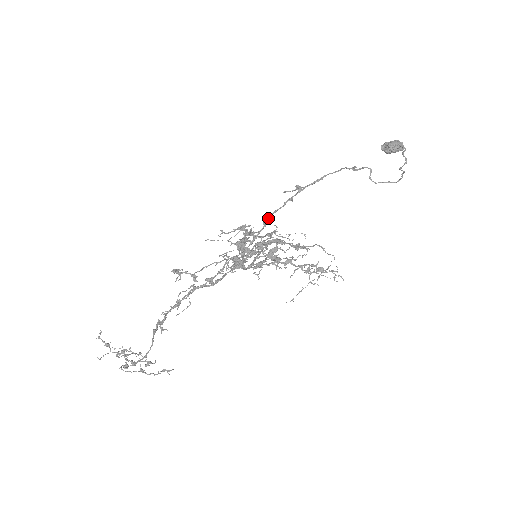
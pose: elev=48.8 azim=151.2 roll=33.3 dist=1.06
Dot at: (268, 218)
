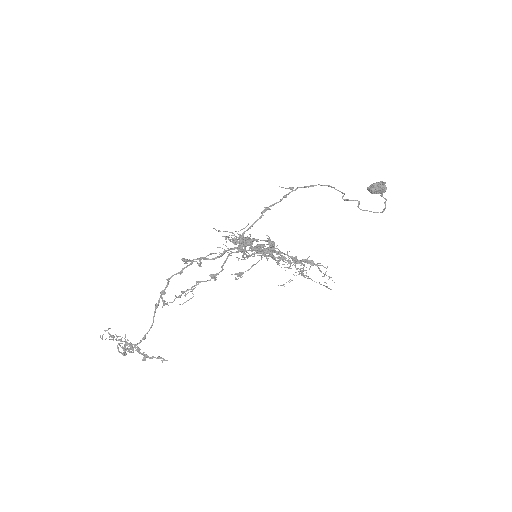
Dot at: (266, 209)
